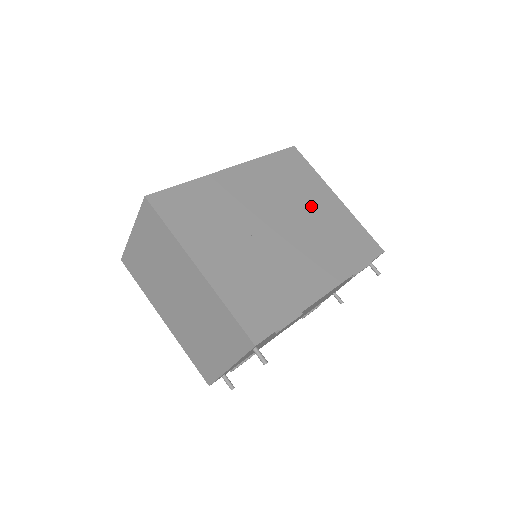
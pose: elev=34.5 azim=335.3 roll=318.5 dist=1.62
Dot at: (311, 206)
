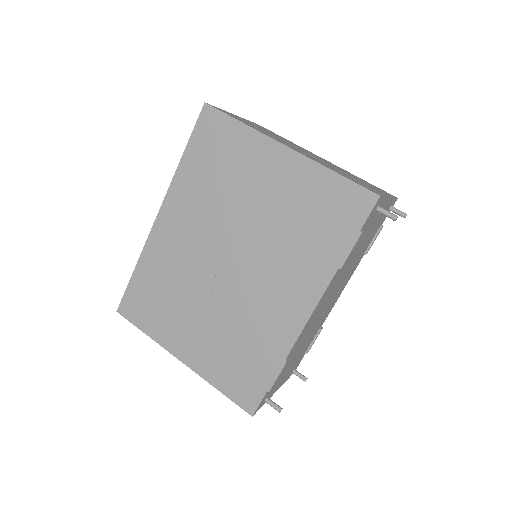
Dot at: (255, 197)
